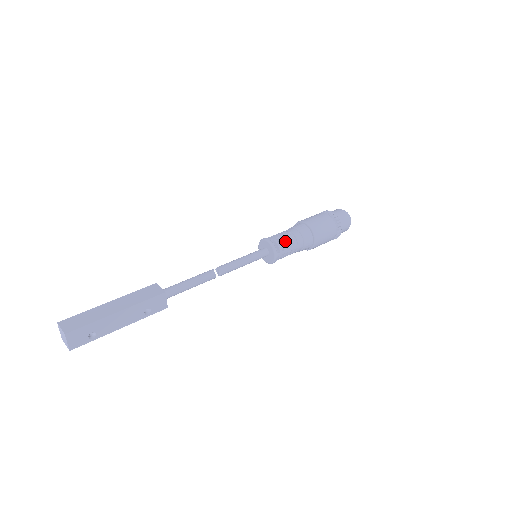
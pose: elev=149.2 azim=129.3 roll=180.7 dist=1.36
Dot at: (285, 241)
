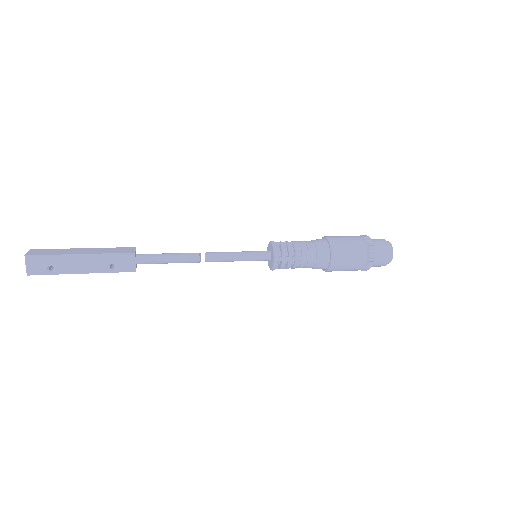
Dot at: (293, 248)
